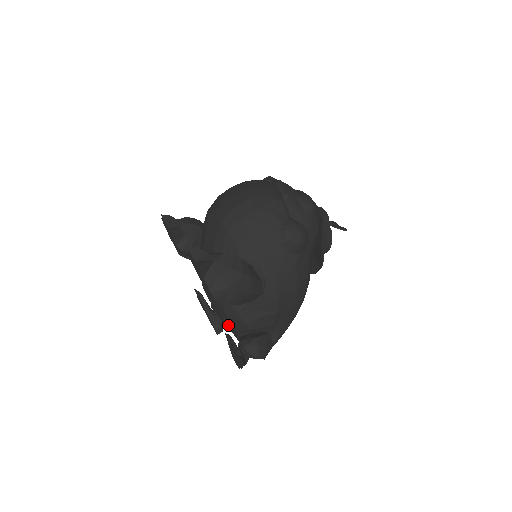
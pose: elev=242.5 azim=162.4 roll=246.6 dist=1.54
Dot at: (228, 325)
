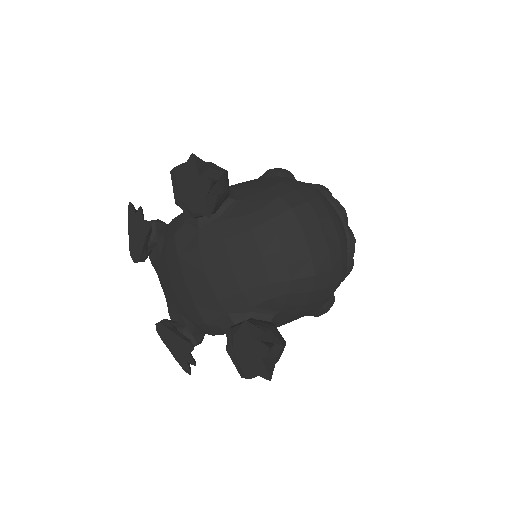
Dot at: (182, 309)
